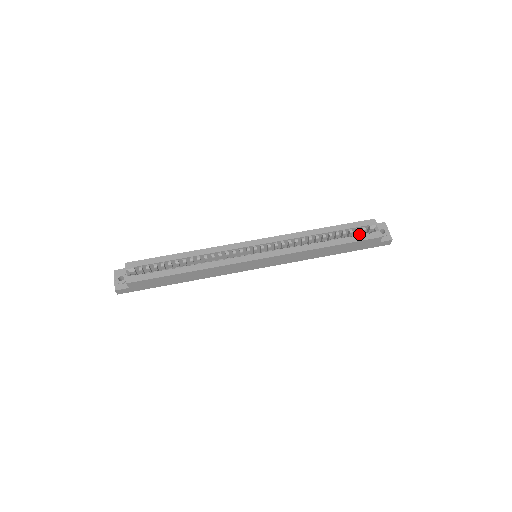
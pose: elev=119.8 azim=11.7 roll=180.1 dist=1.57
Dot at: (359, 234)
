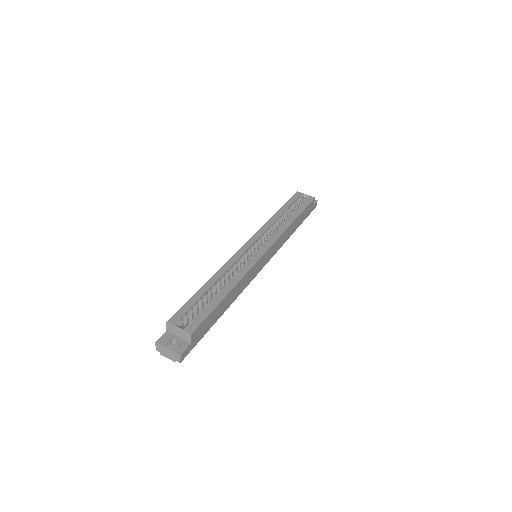
Dot at: (301, 203)
